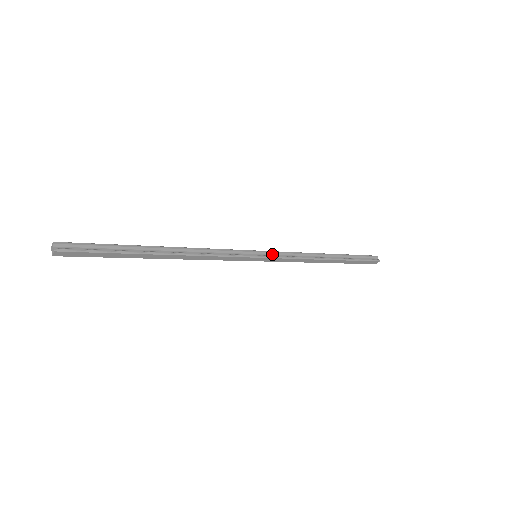
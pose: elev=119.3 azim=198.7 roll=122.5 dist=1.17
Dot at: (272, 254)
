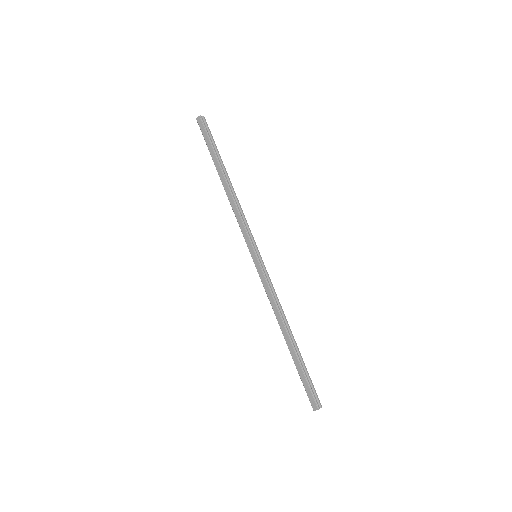
Dot at: (264, 269)
